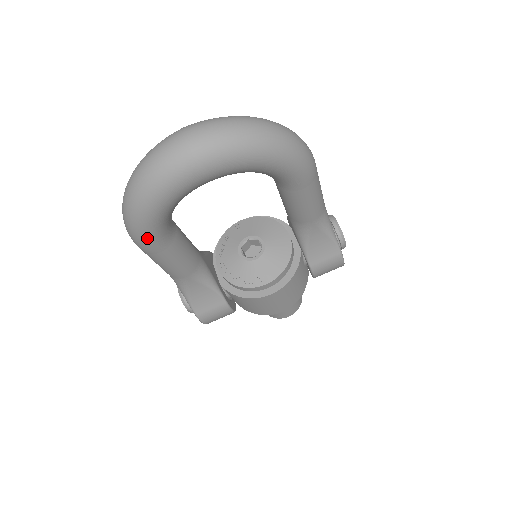
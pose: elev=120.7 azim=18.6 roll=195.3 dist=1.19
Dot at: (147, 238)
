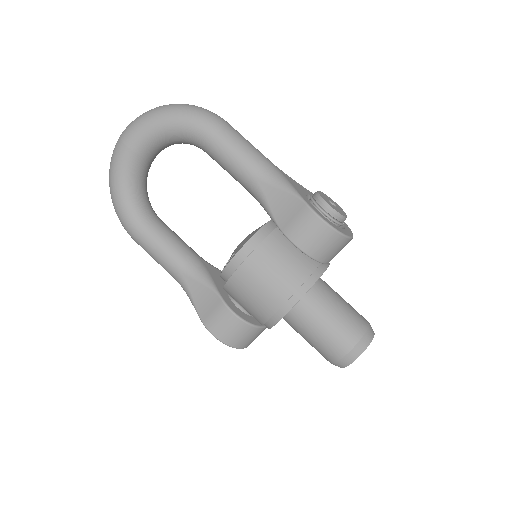
Dot at: (125, 220)
